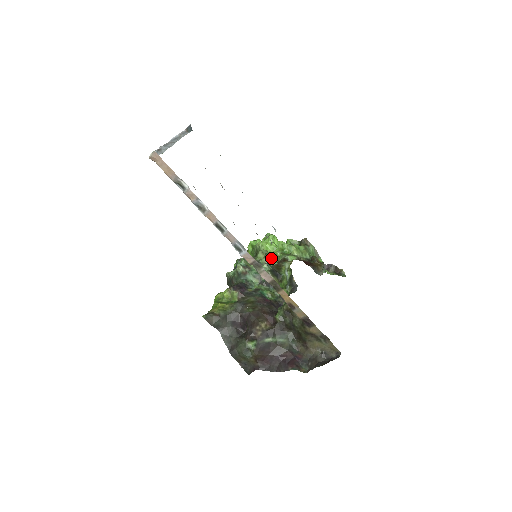
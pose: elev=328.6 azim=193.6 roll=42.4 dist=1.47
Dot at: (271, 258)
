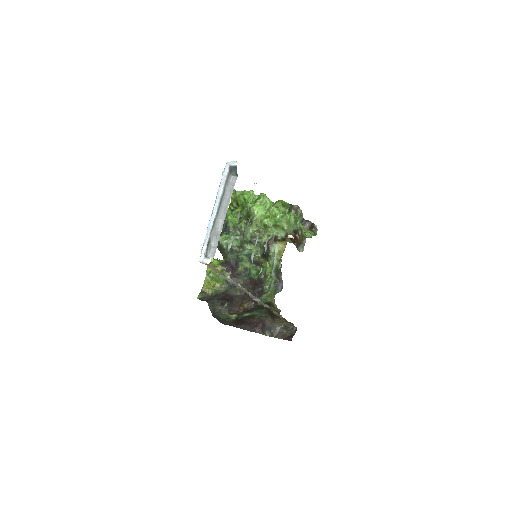
Dot at: (264, 234)
